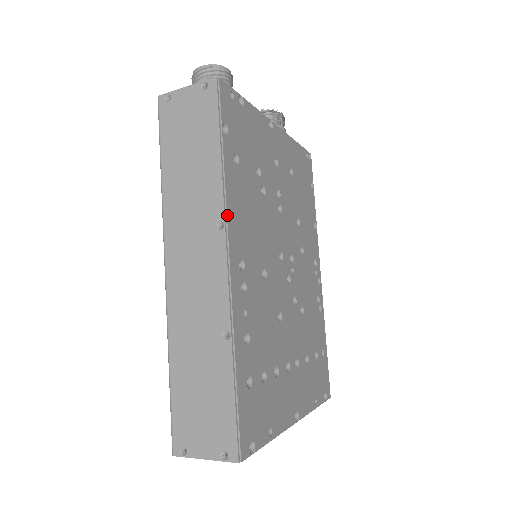
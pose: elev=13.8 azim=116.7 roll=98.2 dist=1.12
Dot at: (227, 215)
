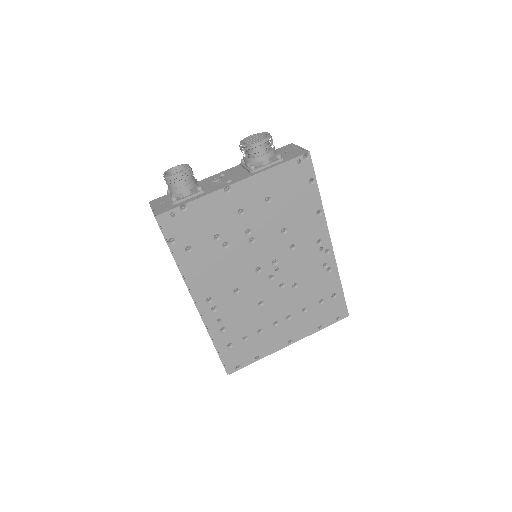
Dot at: (188, 285)
